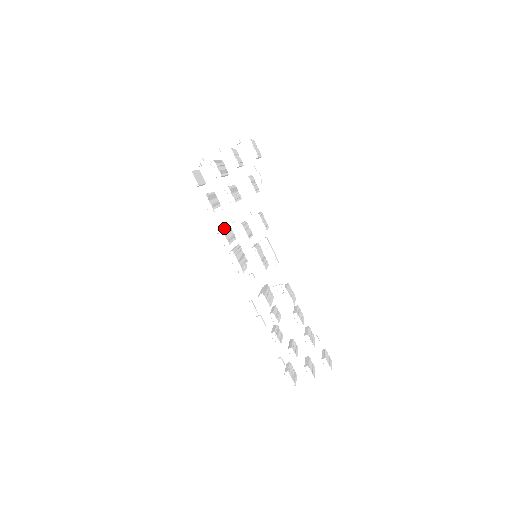
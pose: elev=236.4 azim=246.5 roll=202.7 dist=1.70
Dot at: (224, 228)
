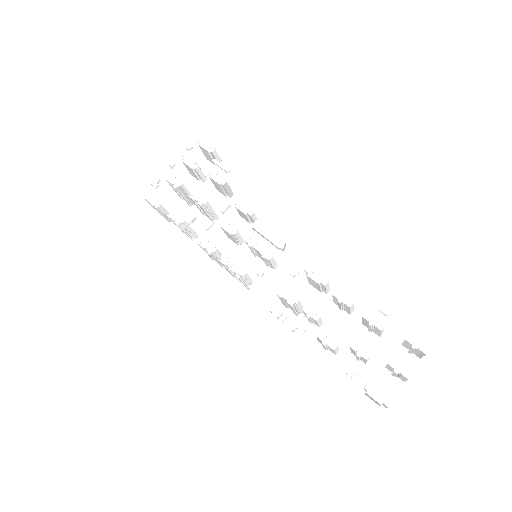
Dot at: occluded
